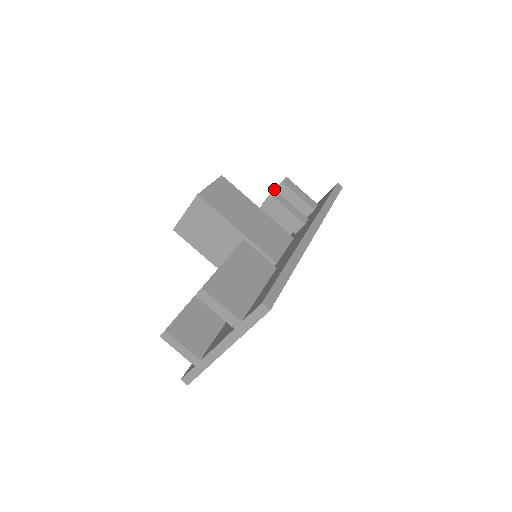
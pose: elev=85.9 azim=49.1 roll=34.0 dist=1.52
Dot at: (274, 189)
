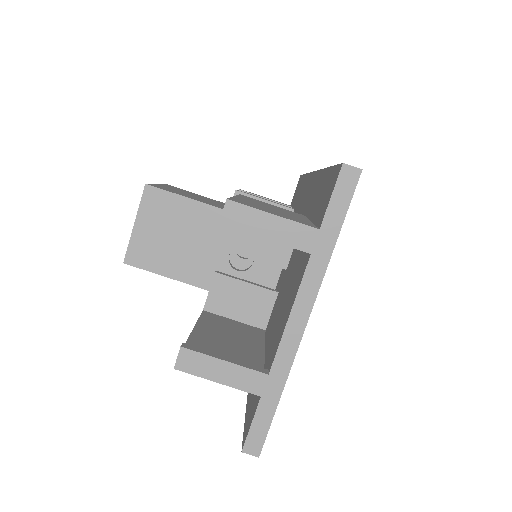
Dot at: occluded
